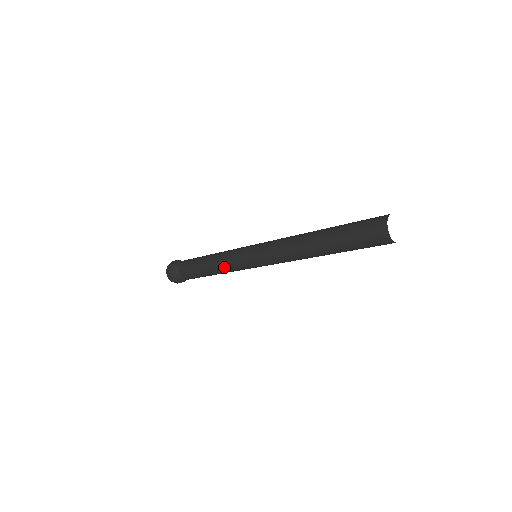
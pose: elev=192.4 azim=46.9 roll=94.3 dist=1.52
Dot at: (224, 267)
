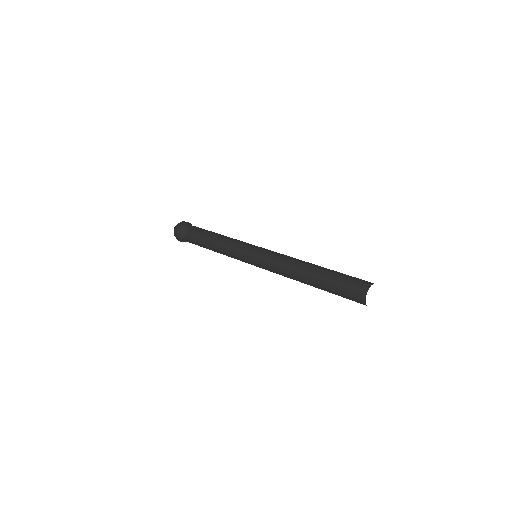
Dot at: (226, 251)
